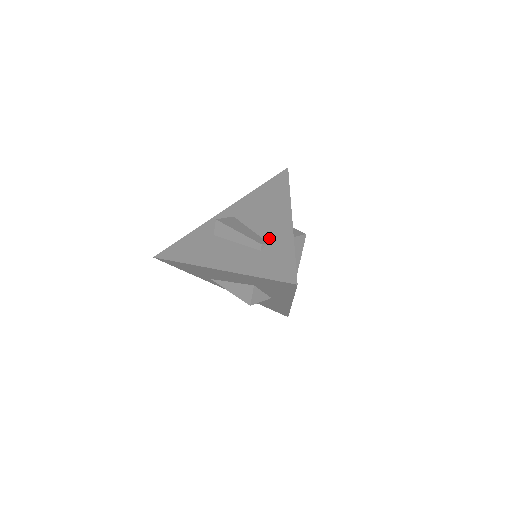
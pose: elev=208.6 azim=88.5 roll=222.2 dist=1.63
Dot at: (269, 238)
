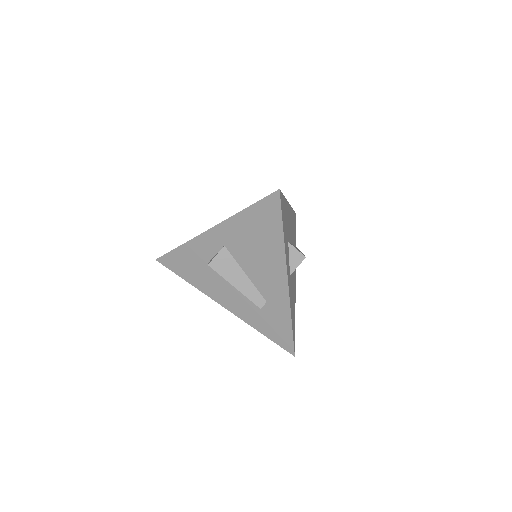
Dot at: (267, 297)
